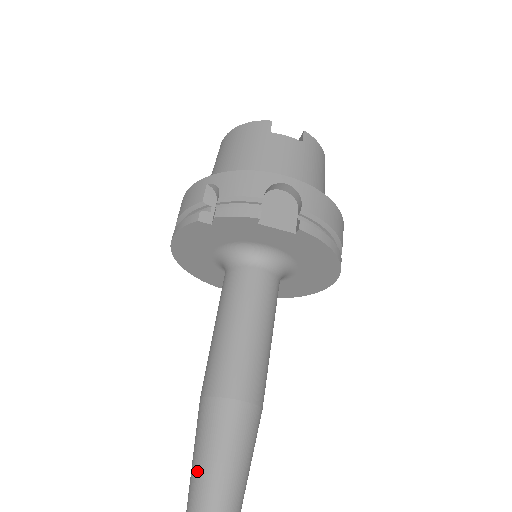
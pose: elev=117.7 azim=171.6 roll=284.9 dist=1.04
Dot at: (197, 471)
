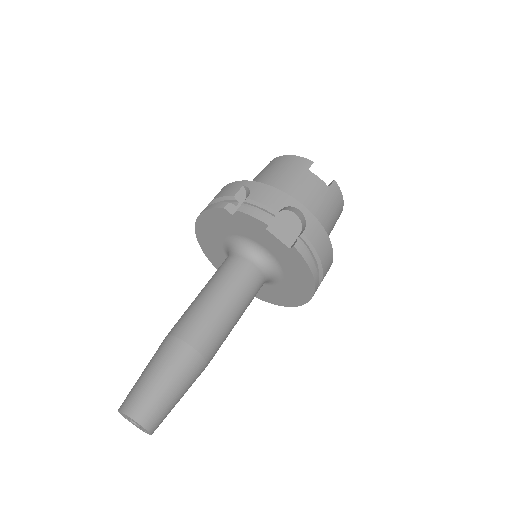
Dot at: (140, 383)
